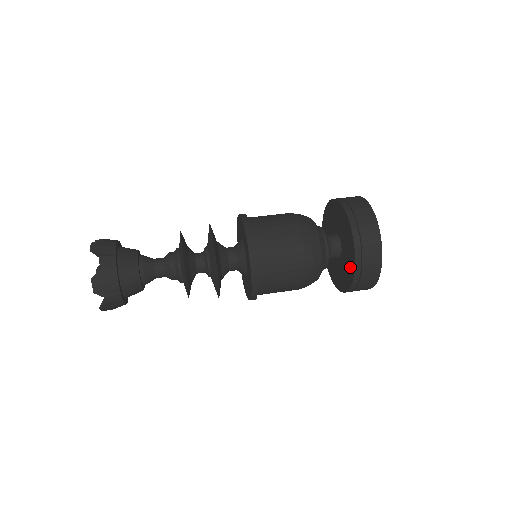
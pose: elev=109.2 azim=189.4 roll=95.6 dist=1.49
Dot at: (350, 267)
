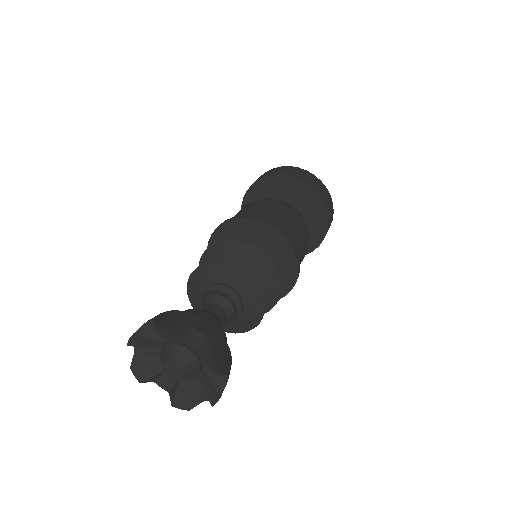
Dot at: (319, 220)
